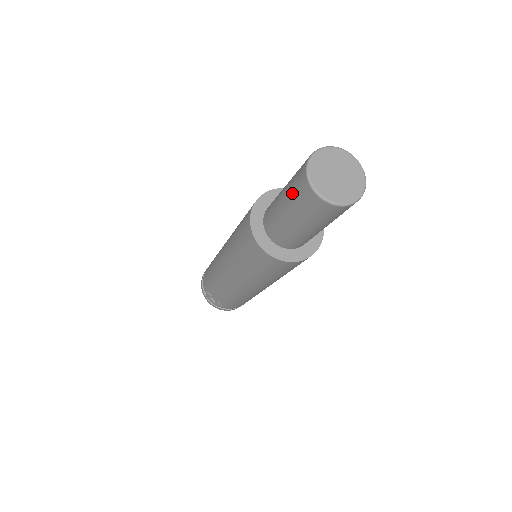
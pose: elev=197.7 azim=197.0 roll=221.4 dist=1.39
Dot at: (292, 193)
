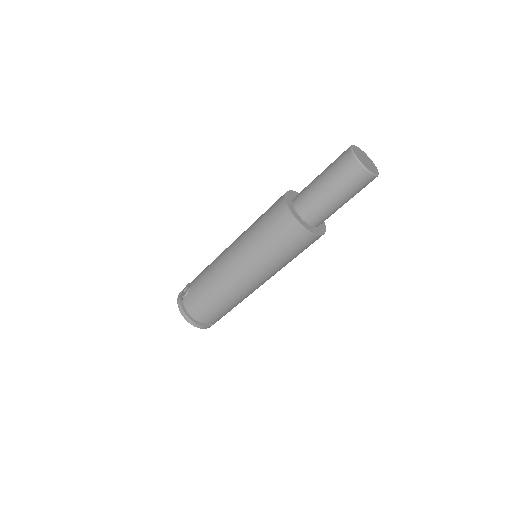
Dot at: occluded
